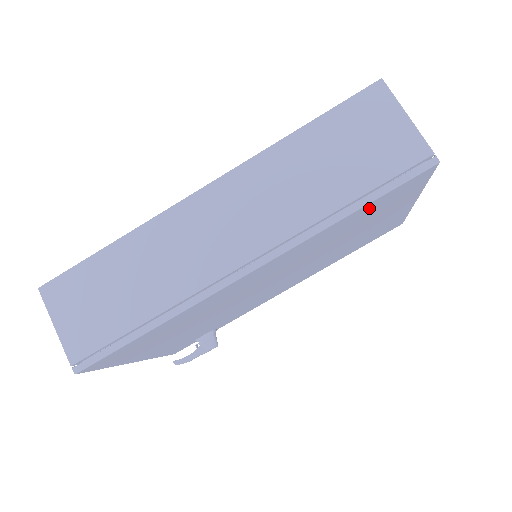
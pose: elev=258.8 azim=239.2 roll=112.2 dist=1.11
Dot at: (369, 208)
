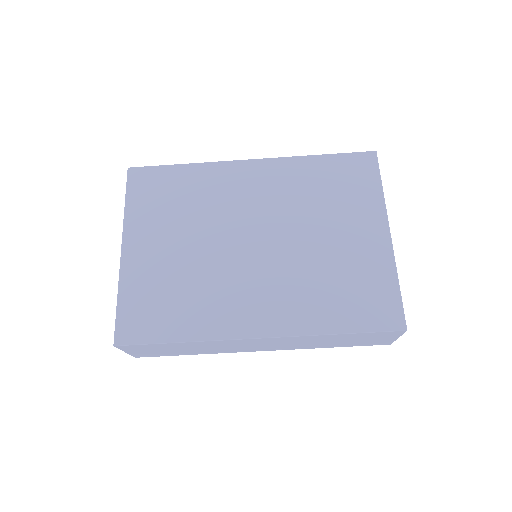
Dot at: occluded
